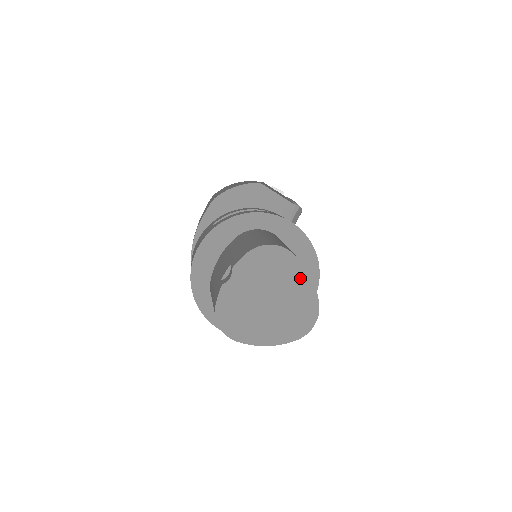
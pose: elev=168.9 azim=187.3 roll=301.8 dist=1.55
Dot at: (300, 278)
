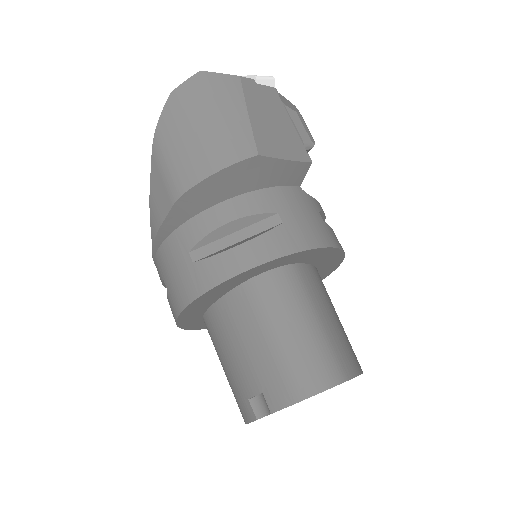
Dot at: occluded
